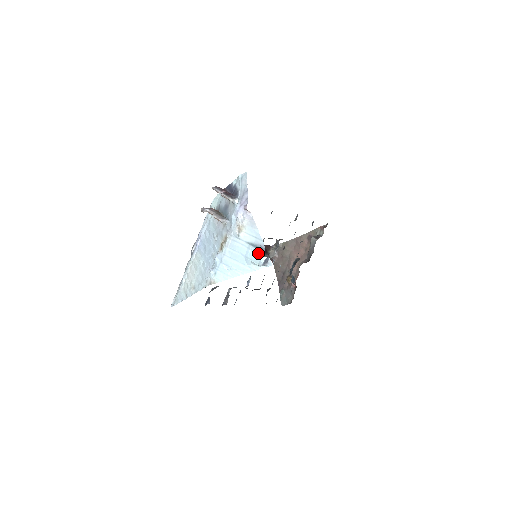
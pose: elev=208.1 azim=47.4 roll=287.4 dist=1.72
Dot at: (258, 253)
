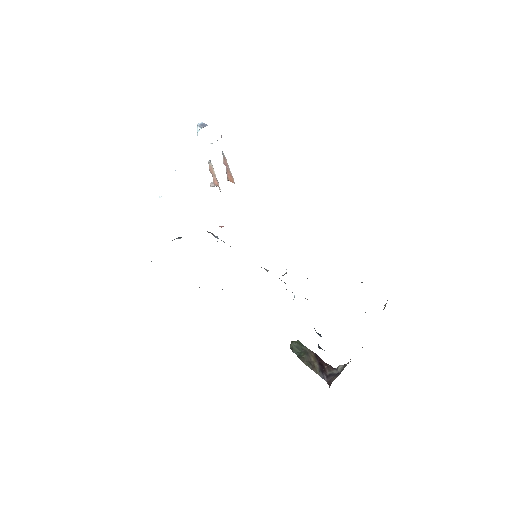
Dot at: occluded
